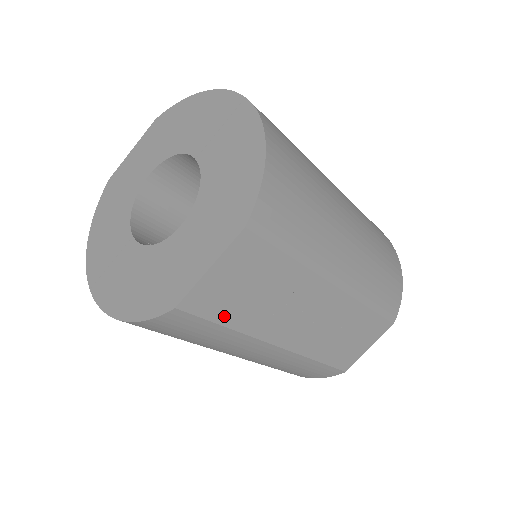
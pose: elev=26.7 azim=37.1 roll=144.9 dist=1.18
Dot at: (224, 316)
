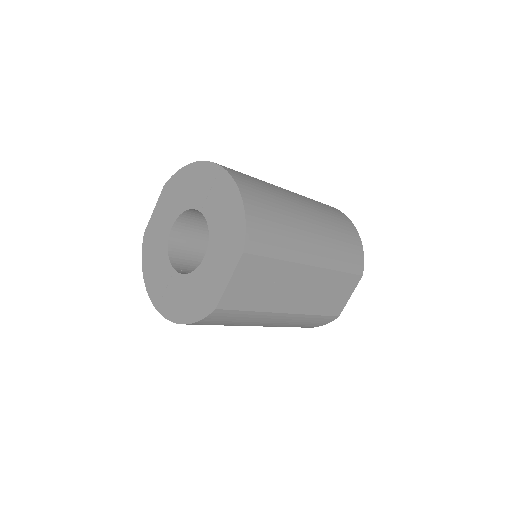
Dot at: (245, 305)
